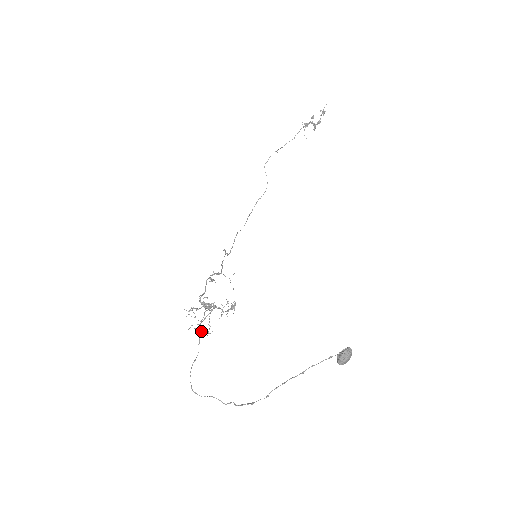
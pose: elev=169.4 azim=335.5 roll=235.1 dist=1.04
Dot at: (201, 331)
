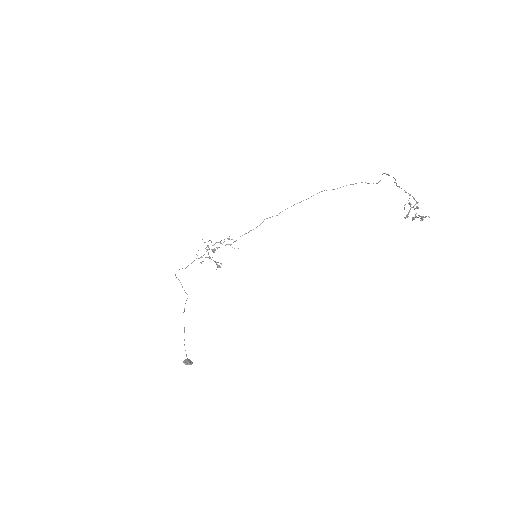
Dot at: (191, 263)
